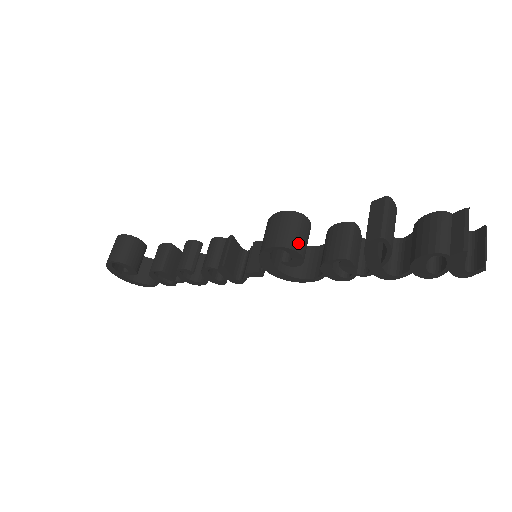
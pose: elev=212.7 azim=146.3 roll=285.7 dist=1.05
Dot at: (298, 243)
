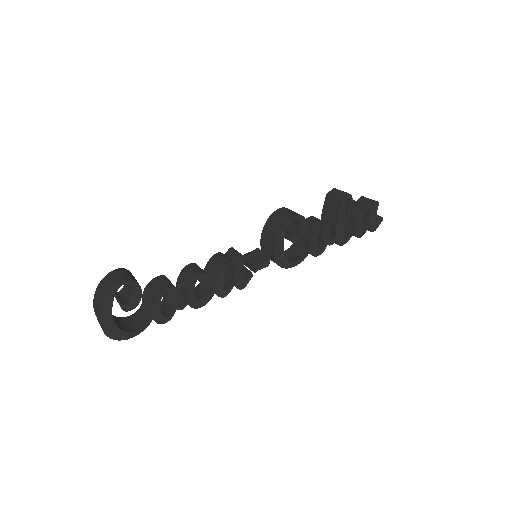
Dot at: occluded
